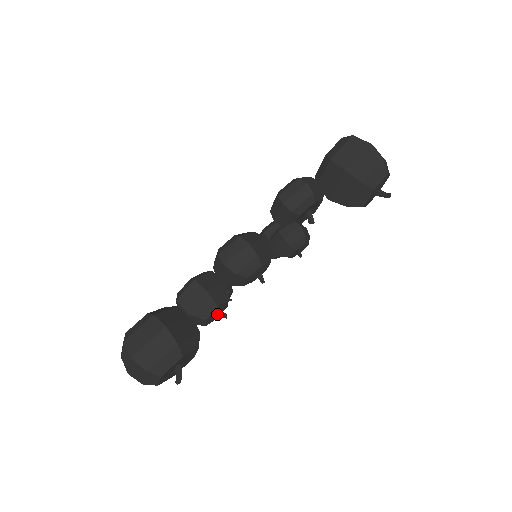
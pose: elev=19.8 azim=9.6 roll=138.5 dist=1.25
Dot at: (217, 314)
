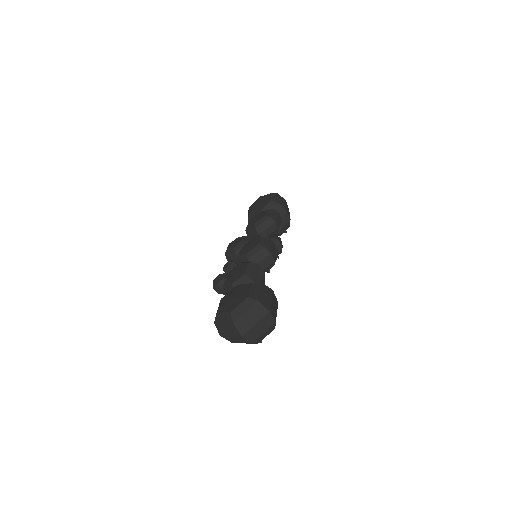
Dot at: occluded
